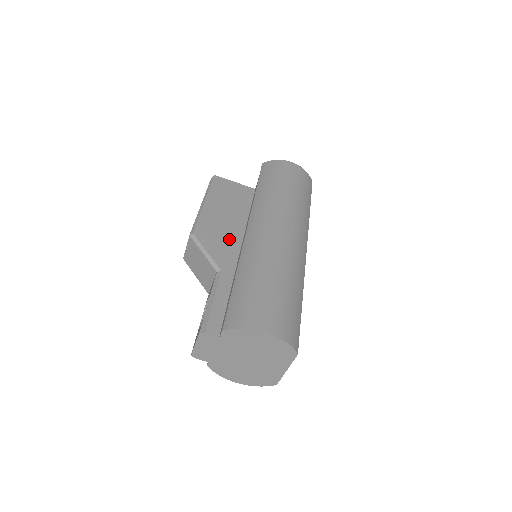
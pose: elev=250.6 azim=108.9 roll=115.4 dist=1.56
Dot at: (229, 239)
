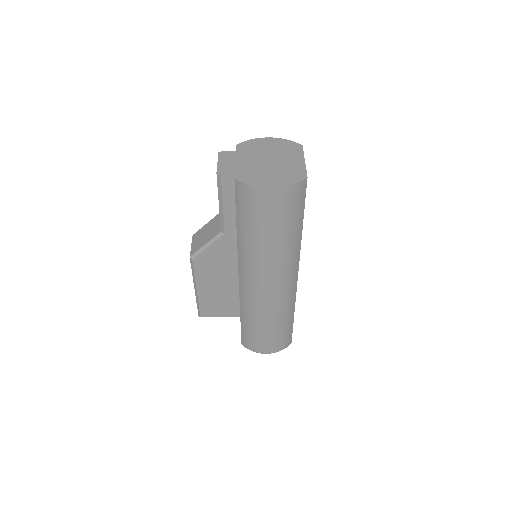
Dot at: occluded
